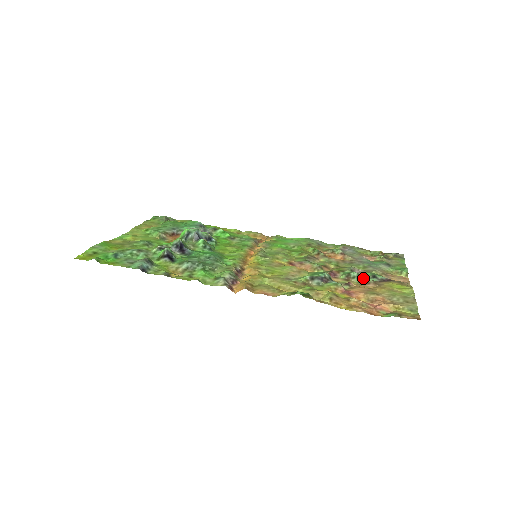
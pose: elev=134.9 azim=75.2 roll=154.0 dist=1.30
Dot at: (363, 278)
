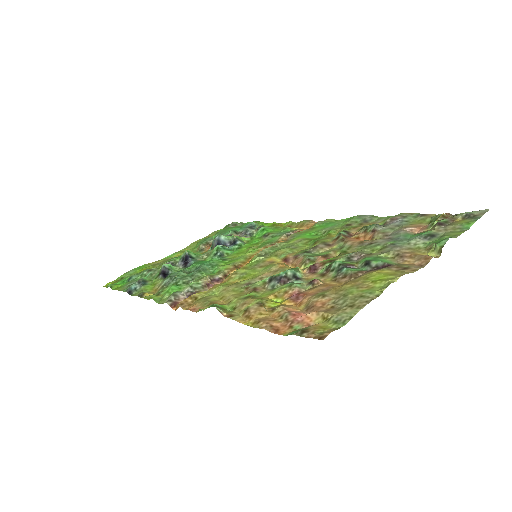
Dot at: (342, 269)
